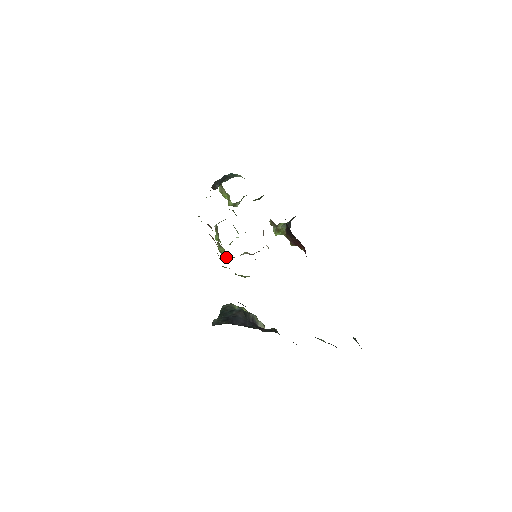
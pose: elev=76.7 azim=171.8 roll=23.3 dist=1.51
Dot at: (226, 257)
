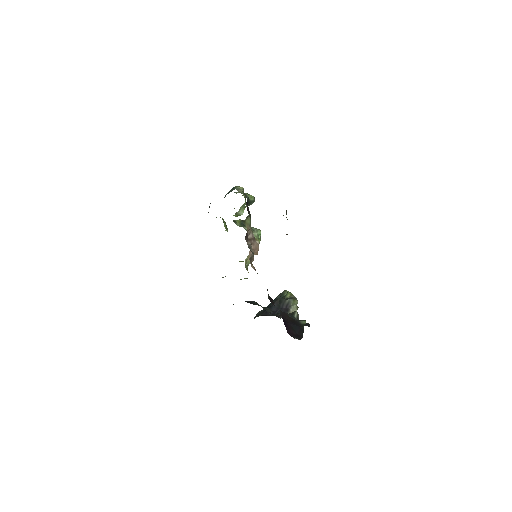
Dot at: occluded
